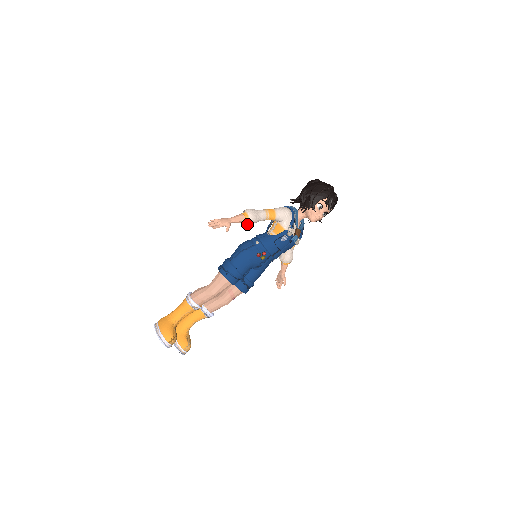
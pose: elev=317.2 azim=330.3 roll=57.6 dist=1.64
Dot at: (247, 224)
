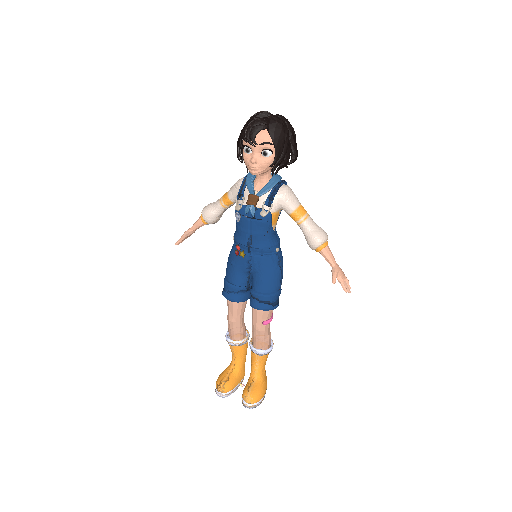
Dot at: (208, 223)
